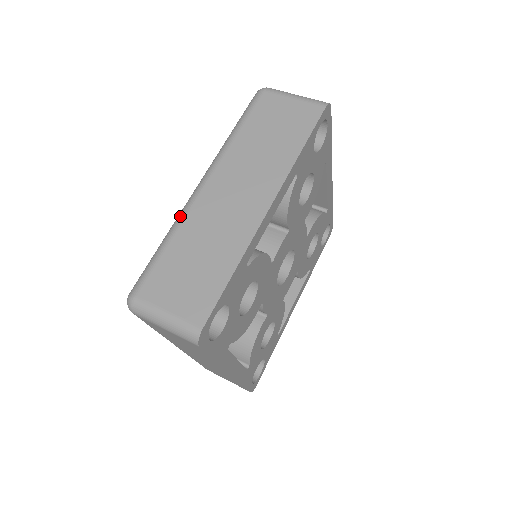
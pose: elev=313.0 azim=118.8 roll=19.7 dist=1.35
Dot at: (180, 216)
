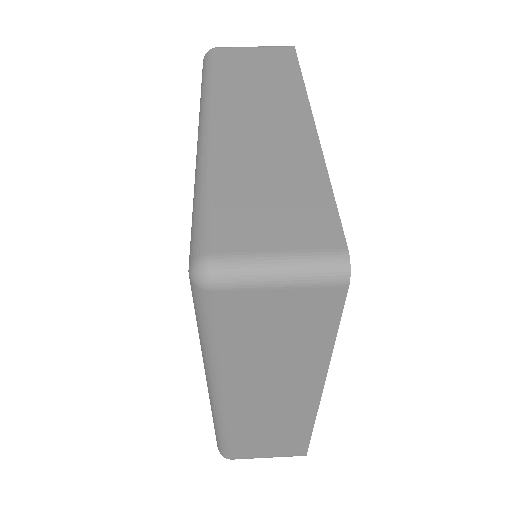
Dot at: (204, 158)
